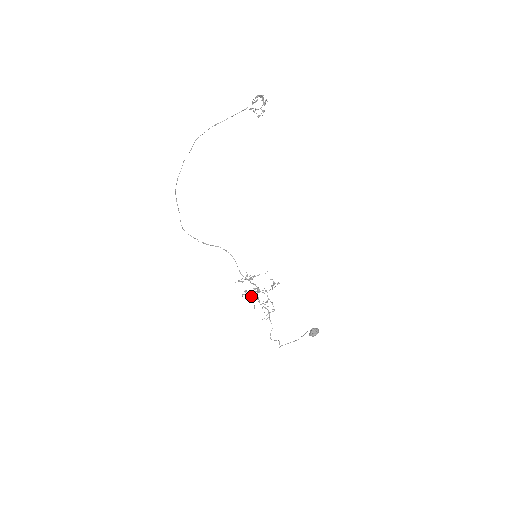
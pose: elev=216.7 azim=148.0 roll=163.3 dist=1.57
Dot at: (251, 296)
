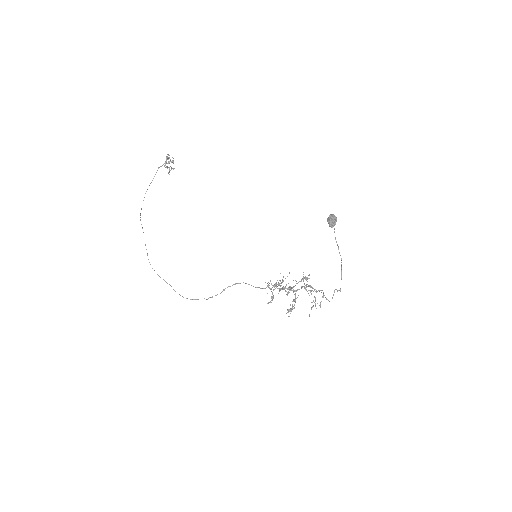
Dot at: (280, 288)
